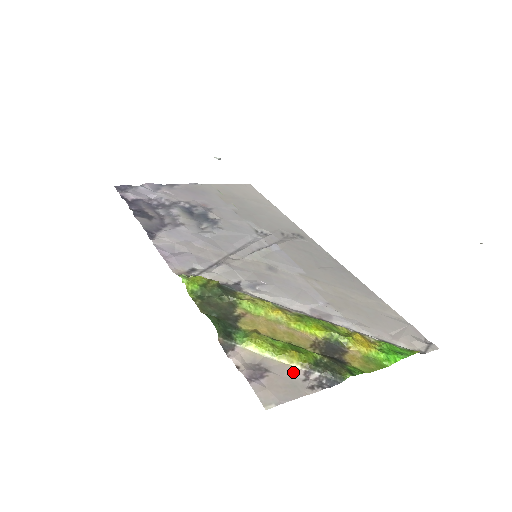
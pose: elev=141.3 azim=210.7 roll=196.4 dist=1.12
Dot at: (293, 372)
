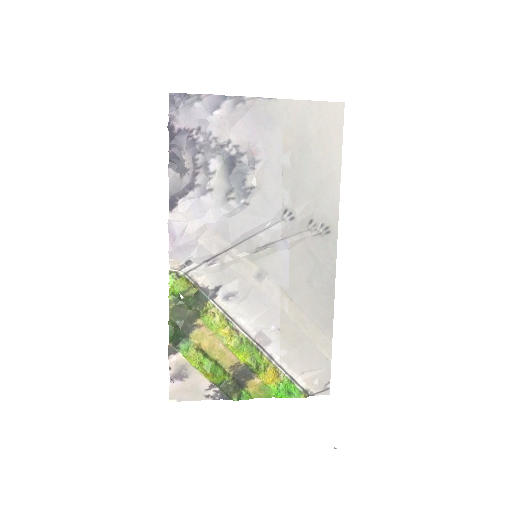
Dot at: (203, 383)
